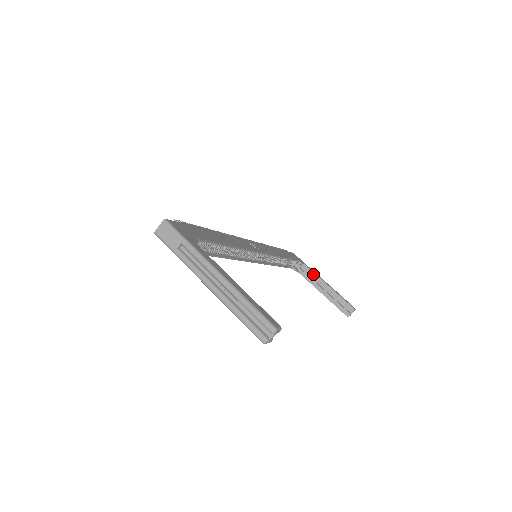
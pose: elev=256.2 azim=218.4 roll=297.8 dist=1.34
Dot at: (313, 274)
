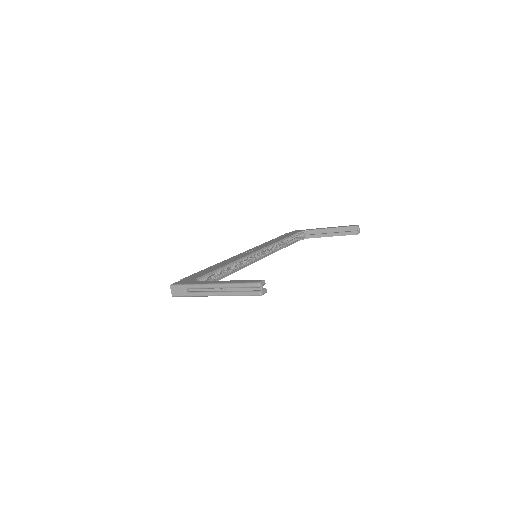
Dot at: (315, 231)
